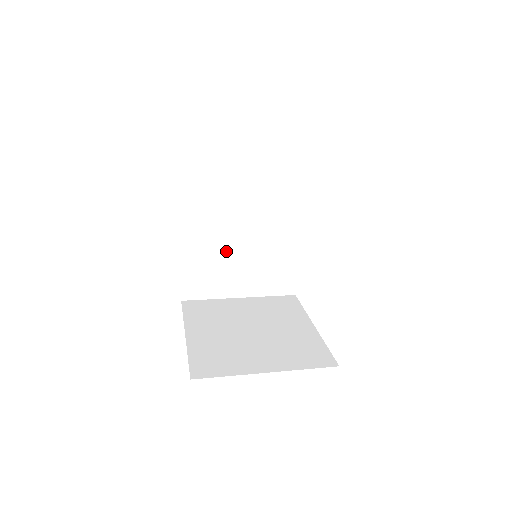
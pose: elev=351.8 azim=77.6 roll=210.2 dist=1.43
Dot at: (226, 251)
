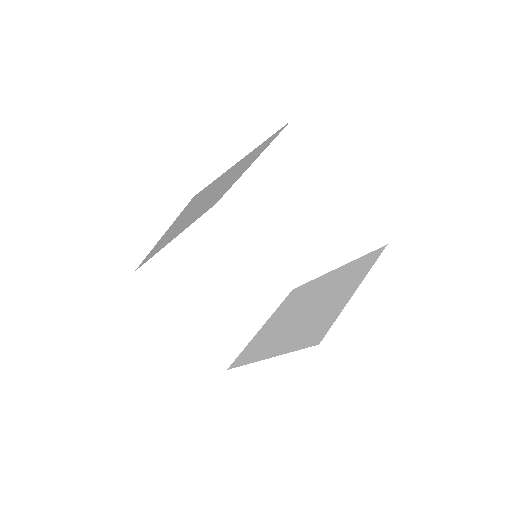
Dot at: (186, 221)
